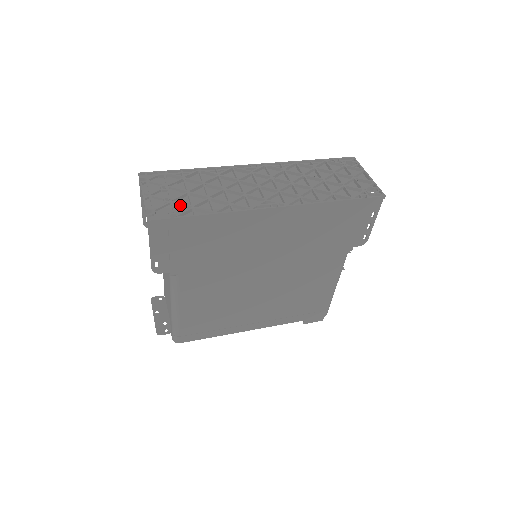
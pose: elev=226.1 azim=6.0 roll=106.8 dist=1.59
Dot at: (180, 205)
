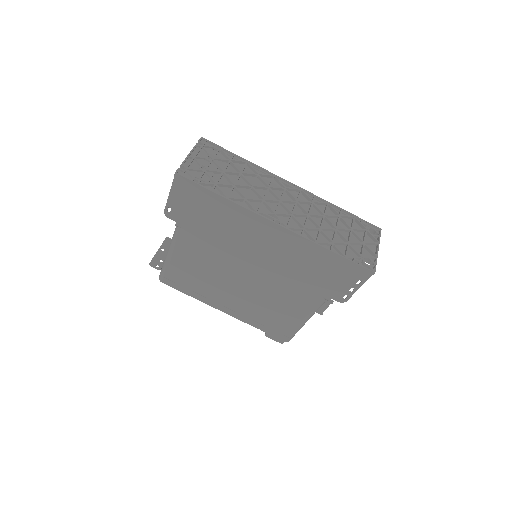
Dot at: (209, 177)
